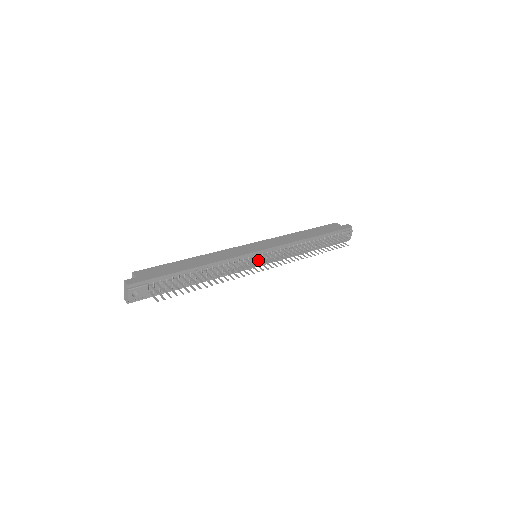
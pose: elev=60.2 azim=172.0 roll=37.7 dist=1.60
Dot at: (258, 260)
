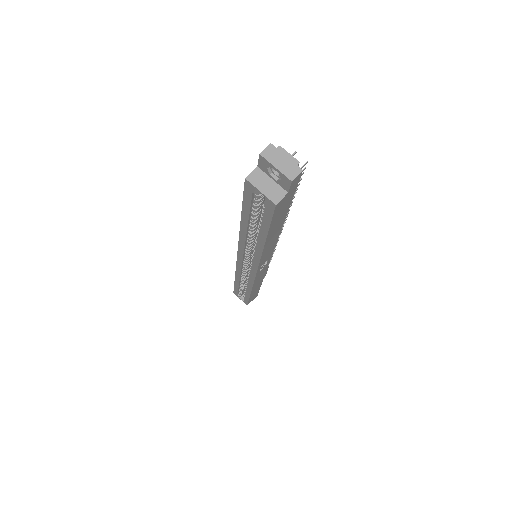
Dot at: occluded
